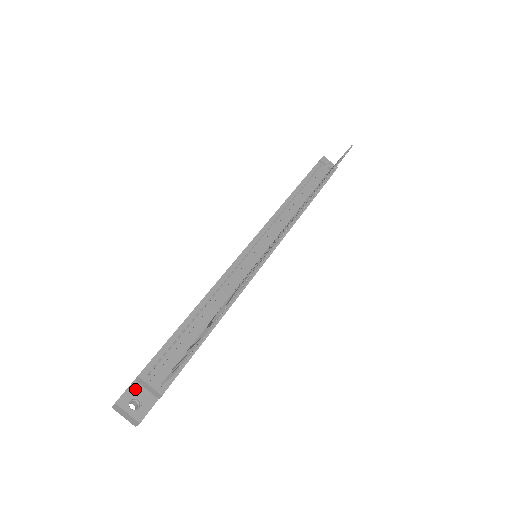
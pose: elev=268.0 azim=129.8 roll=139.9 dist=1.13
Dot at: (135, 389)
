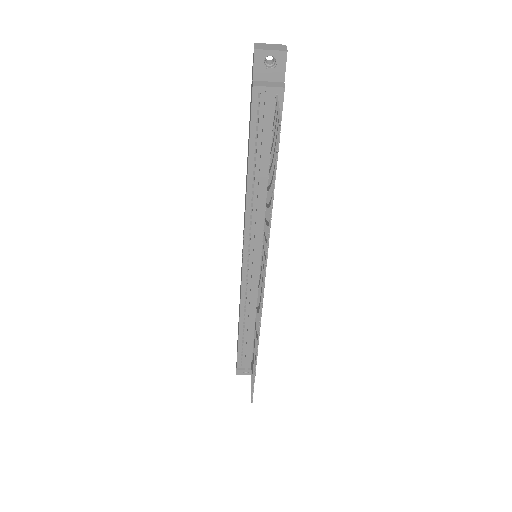
Dot at: occluded
